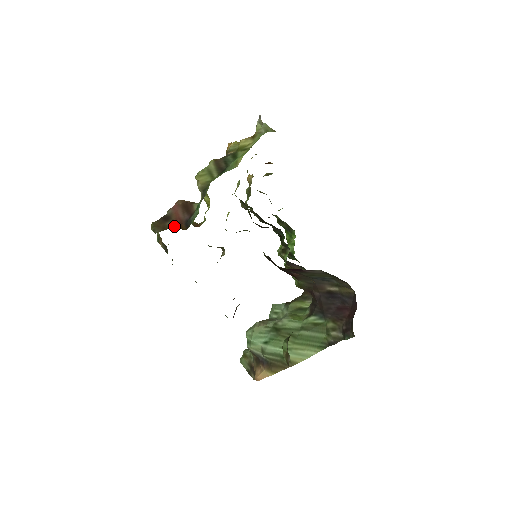
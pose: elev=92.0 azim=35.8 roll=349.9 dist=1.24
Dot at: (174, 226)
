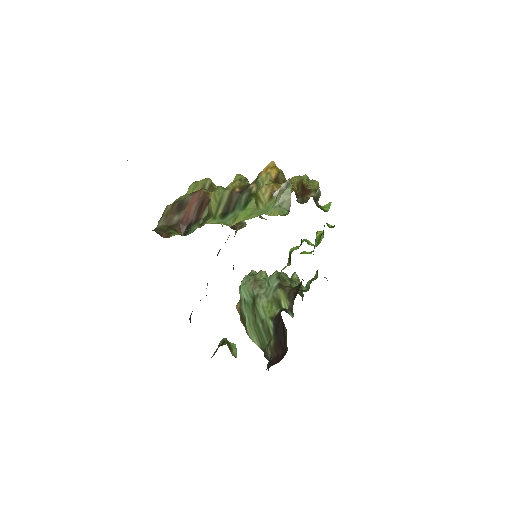
Dot at: (176, 226)
